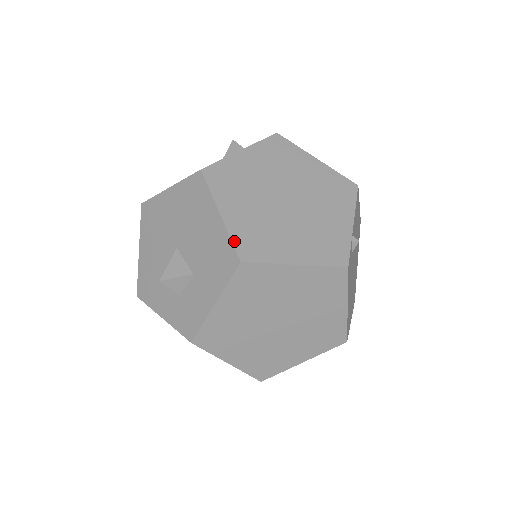
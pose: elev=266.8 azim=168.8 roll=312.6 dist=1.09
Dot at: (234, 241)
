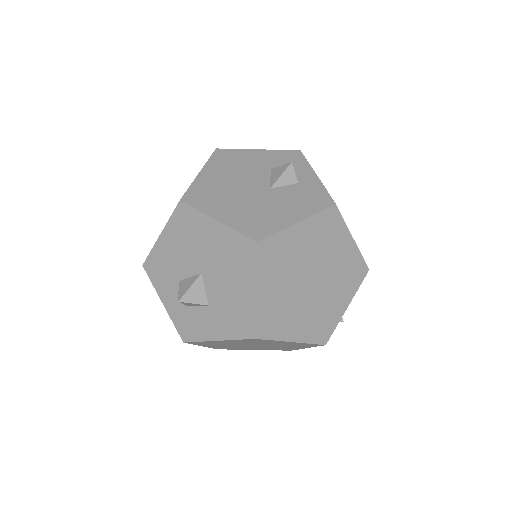
Dot at: (257, 320)
